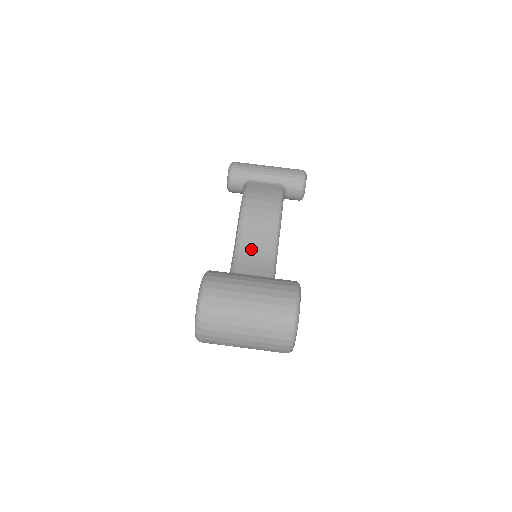
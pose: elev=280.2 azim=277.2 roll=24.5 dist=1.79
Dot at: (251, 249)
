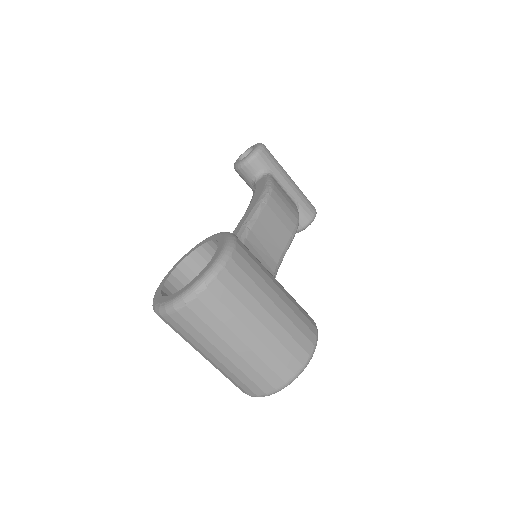
Dot at: (260, 244)
